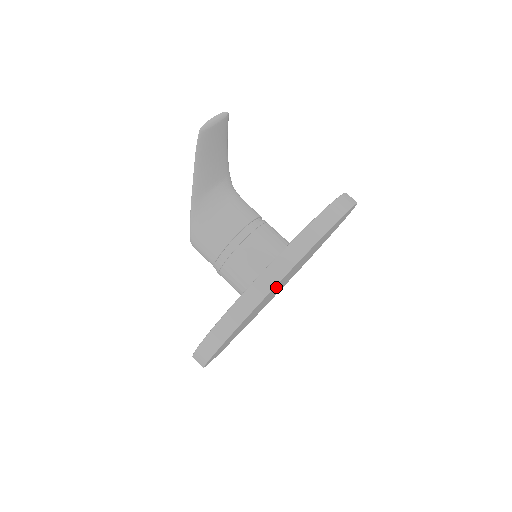
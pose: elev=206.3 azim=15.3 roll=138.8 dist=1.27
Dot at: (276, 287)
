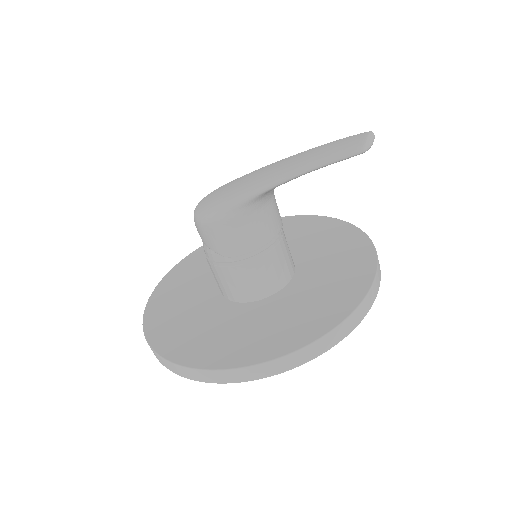
Dot at: occluded
